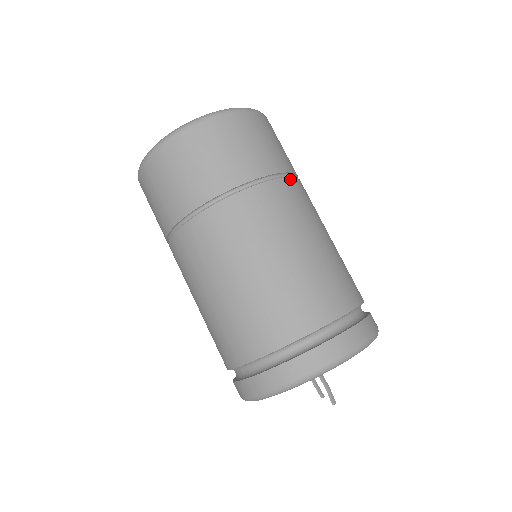
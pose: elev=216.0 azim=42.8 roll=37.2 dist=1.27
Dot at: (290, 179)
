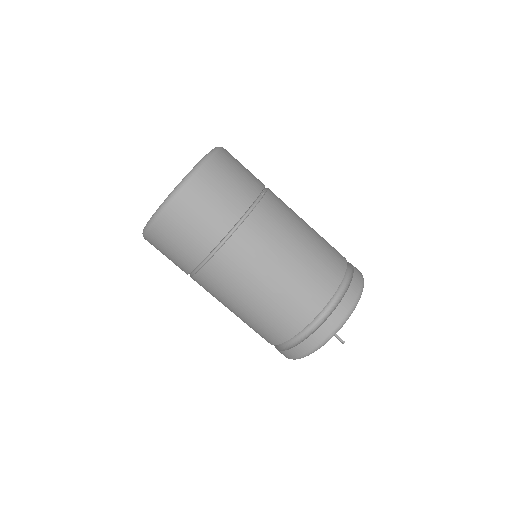
Dot at: (249, 217)
